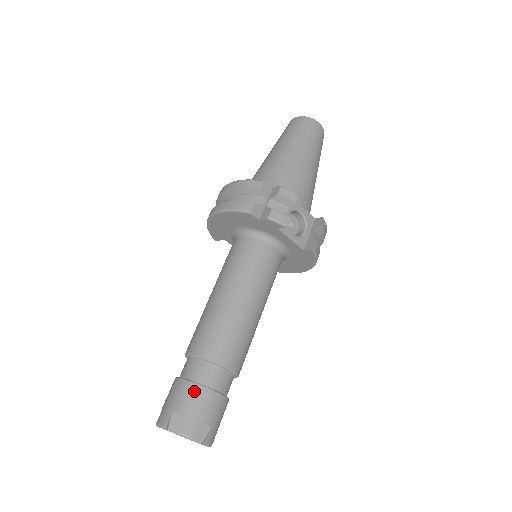
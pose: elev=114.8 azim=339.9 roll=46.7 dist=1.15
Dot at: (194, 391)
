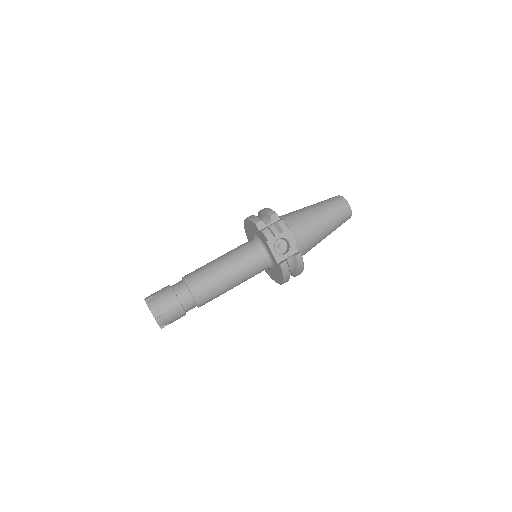
Dot at: (169, 292)
